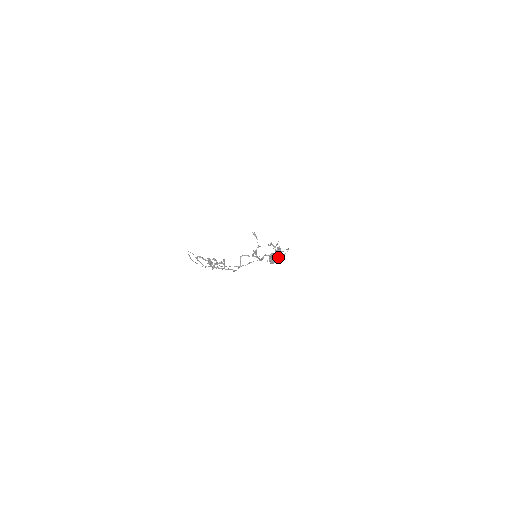
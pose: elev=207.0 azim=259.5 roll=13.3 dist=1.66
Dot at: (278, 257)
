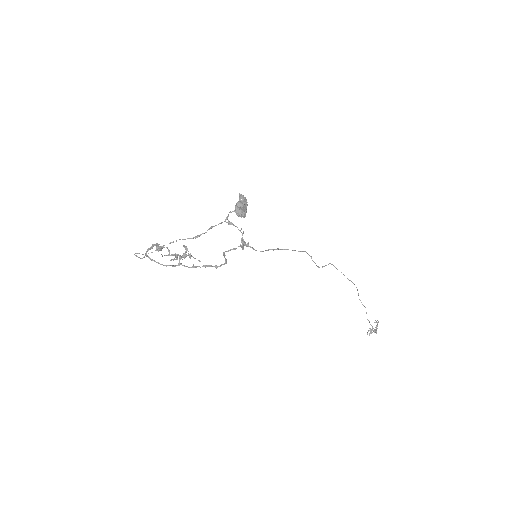
Dot at: (243, 203)
